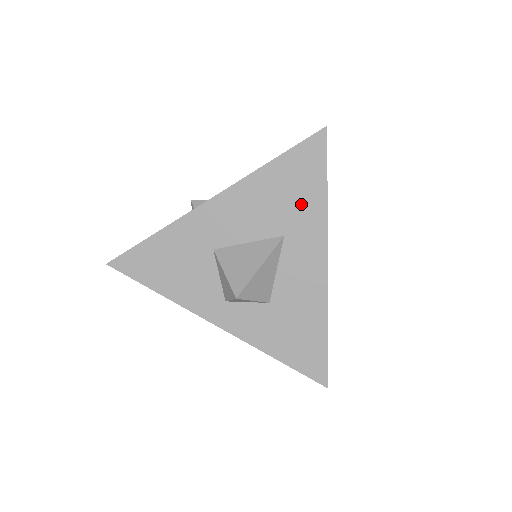
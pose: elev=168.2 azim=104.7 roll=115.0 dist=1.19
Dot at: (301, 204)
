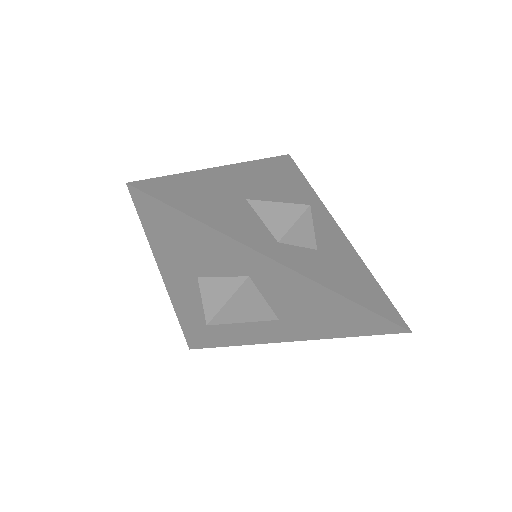
Dot at: (299, 188)
